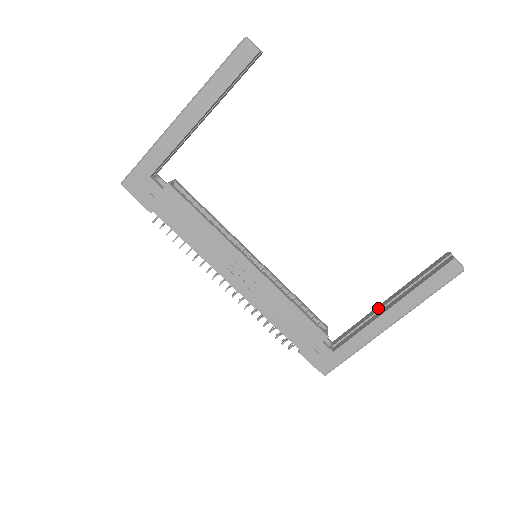
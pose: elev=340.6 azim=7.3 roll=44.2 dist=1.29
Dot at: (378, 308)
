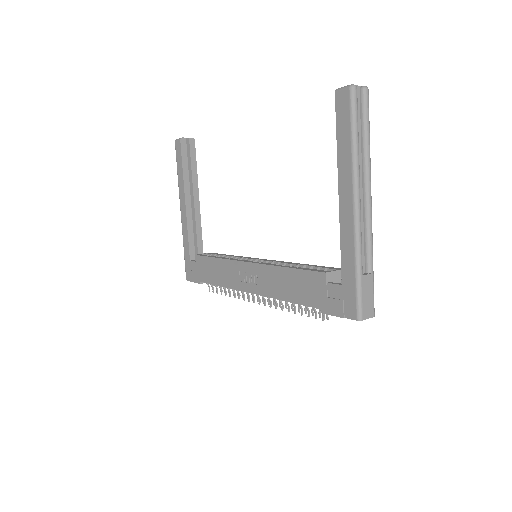
Dot at: occluded
